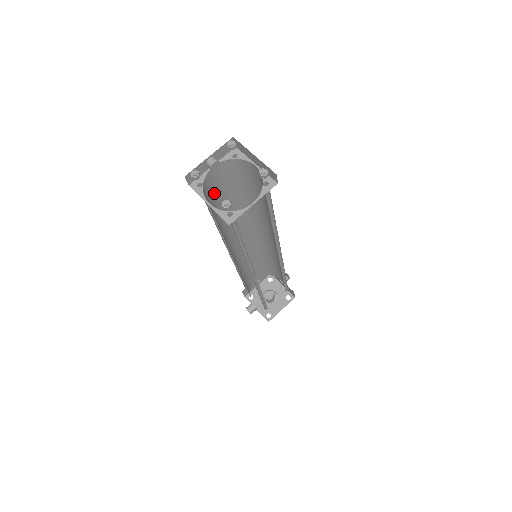
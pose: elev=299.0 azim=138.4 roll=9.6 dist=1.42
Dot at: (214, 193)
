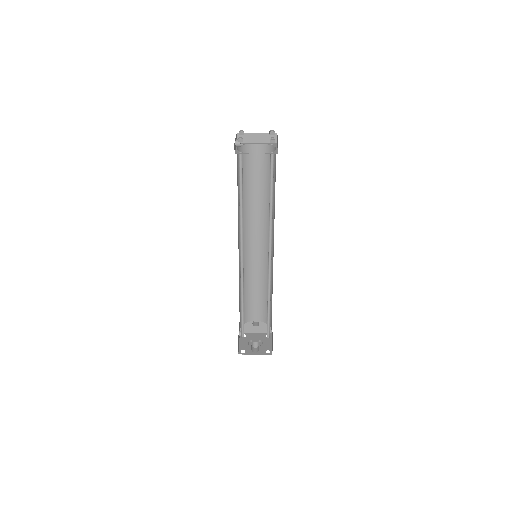
Dot at: occluded
